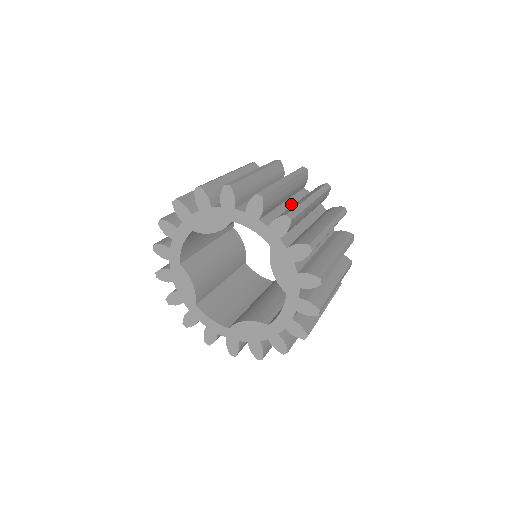
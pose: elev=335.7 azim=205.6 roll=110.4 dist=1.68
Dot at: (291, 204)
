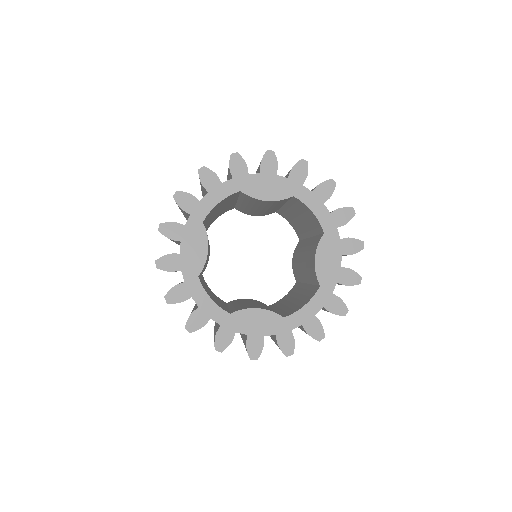
Dot at: occluded
